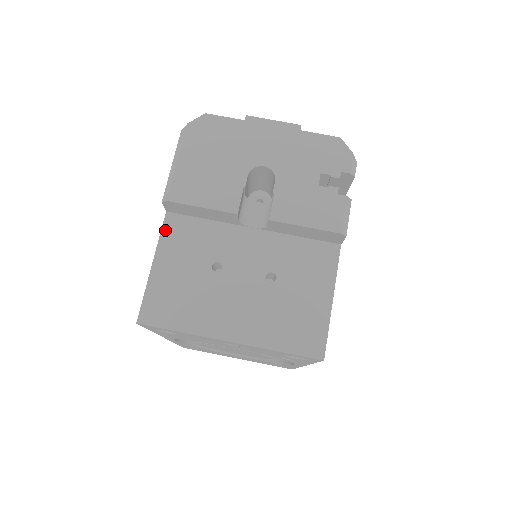
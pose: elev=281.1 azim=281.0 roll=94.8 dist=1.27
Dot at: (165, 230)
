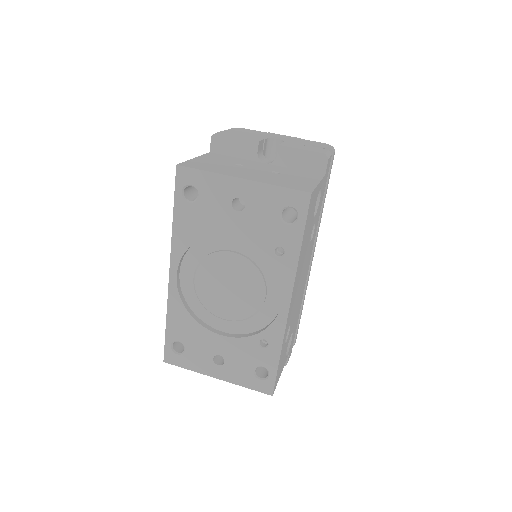
Dot at: (207, 154)
